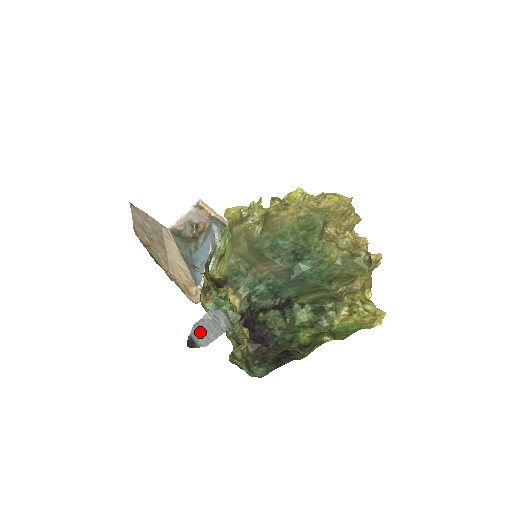
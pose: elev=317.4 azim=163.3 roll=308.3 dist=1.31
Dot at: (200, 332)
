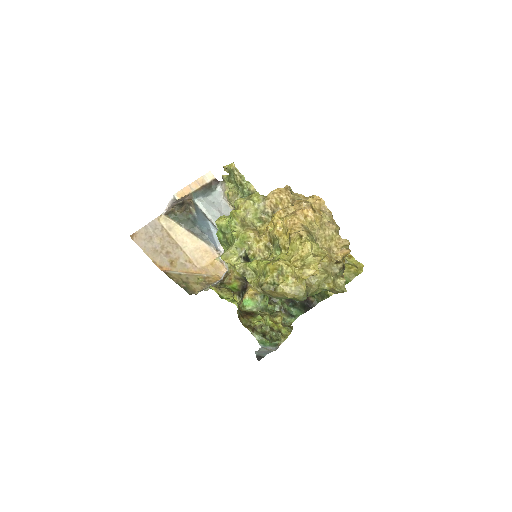
Dot at: (261, 353)
